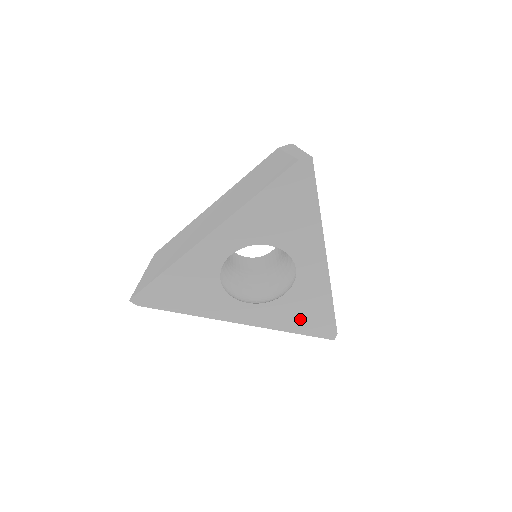
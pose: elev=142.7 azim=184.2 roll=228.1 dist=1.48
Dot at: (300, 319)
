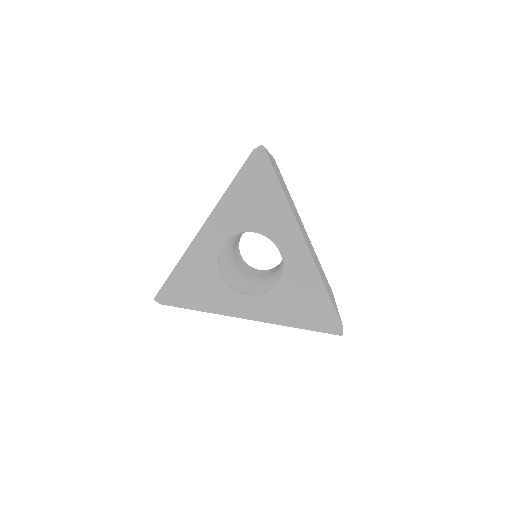
Dot at: (300, 311)
